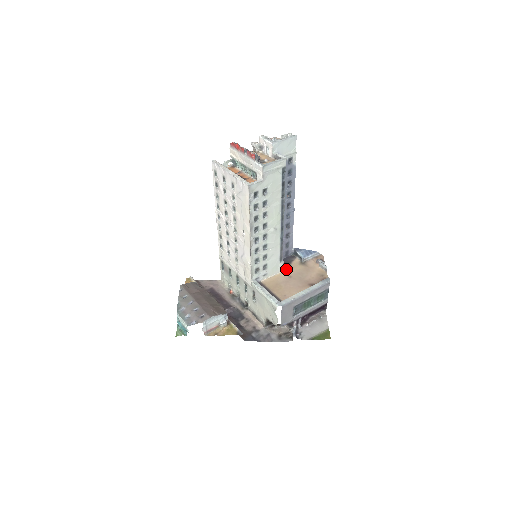
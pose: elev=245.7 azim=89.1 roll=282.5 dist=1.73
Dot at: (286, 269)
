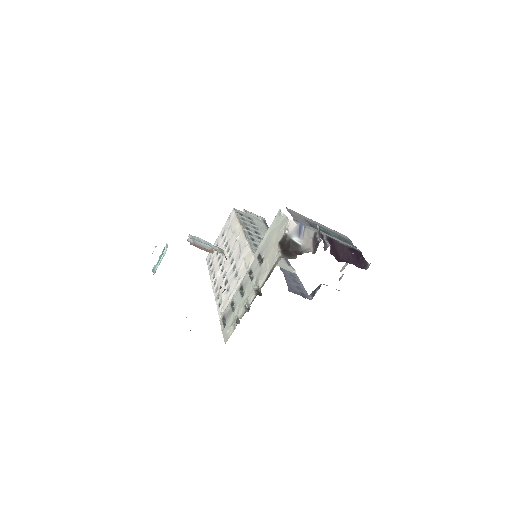
Dot at: occluded
